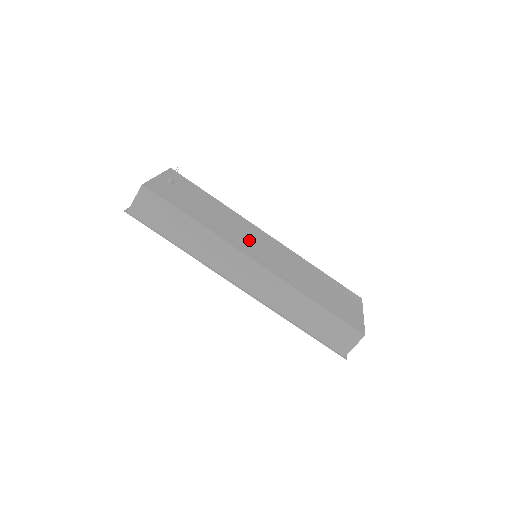
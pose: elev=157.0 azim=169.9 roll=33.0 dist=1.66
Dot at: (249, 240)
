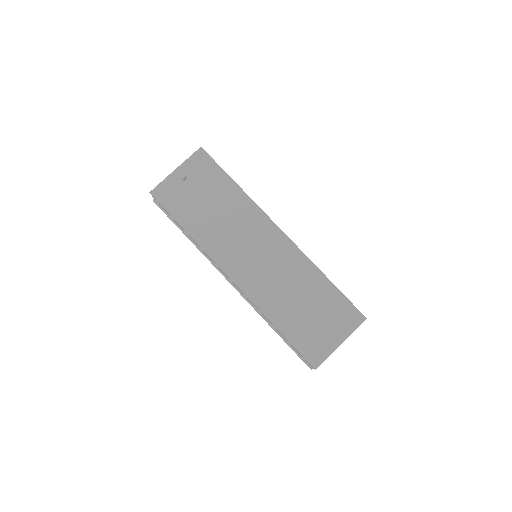
Dot at: (242, 247)
